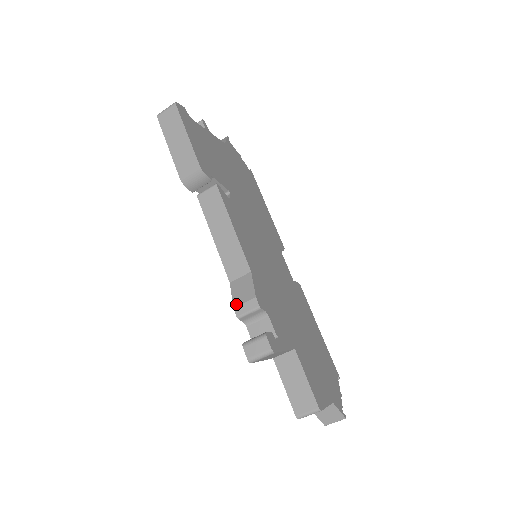
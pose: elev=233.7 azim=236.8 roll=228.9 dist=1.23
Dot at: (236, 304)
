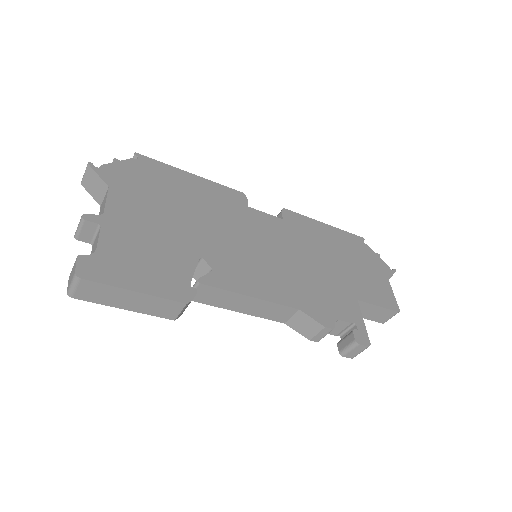
Dot at: (310, 337)
